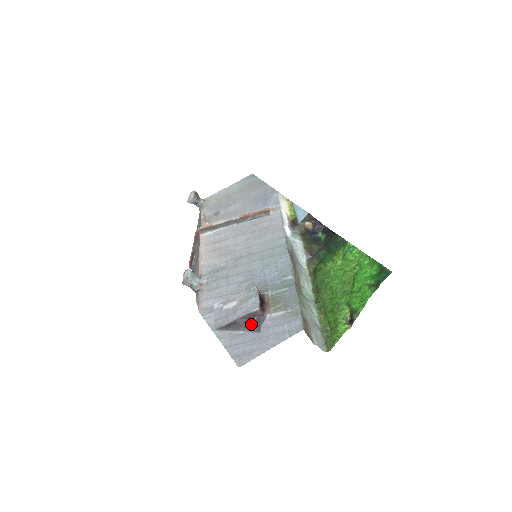
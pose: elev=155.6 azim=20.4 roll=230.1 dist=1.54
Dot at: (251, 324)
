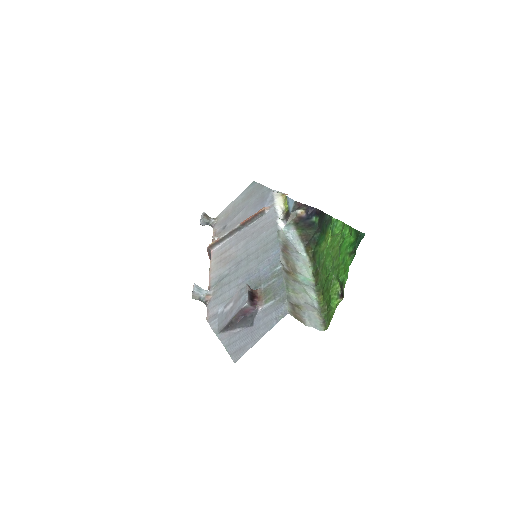
Dot at: (245, 320)
